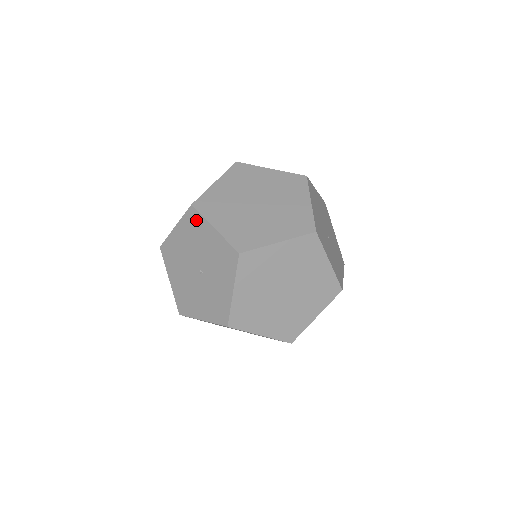
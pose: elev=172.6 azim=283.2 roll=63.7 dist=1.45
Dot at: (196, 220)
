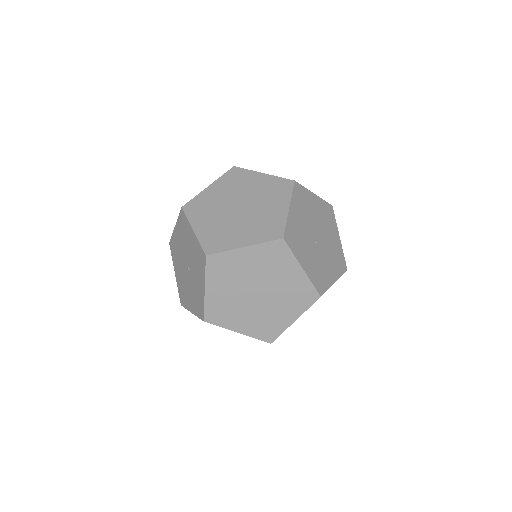
Dot at: (184, 222)
